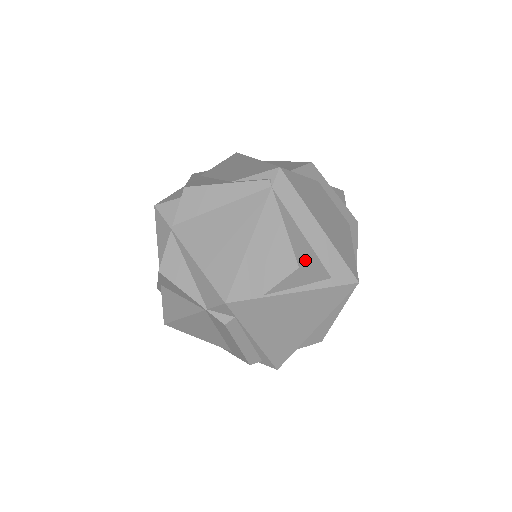
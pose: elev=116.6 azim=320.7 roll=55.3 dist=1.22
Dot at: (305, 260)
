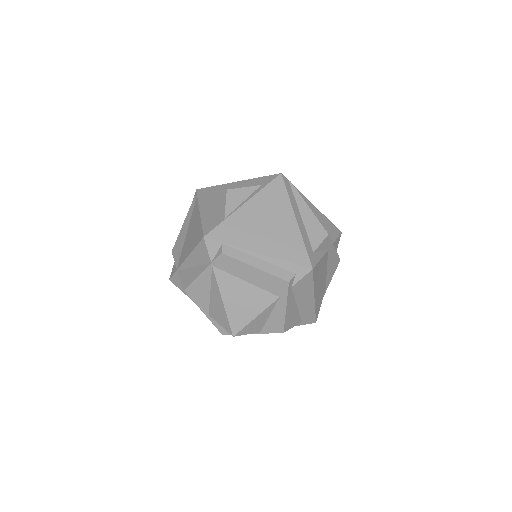
Dot at: occluded
